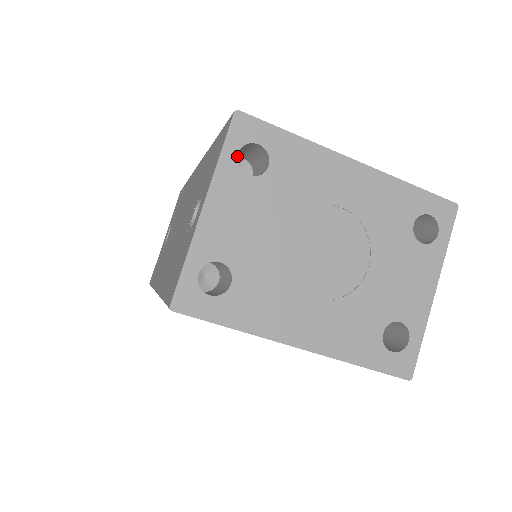
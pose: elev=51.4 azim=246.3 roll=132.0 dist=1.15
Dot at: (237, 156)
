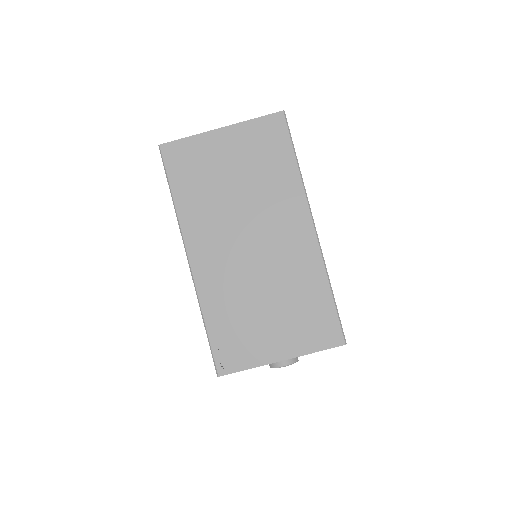
Dot at: occluded
